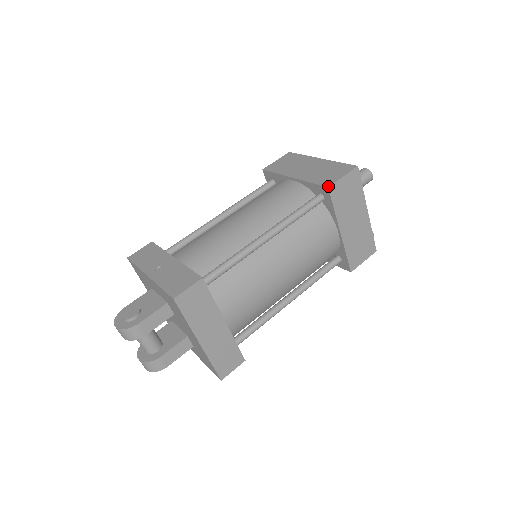
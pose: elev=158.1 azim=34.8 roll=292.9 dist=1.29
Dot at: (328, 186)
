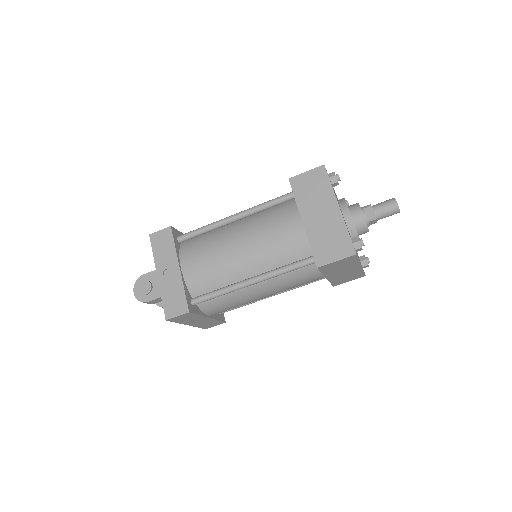
Dot at: (318, 266)
